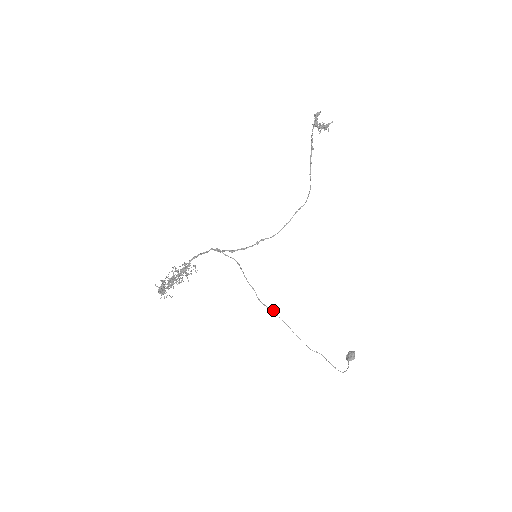
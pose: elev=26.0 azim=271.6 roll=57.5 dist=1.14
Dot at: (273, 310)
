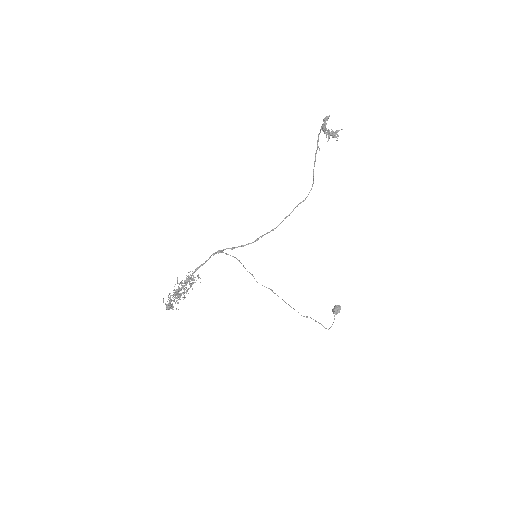
Dot at: occluded
